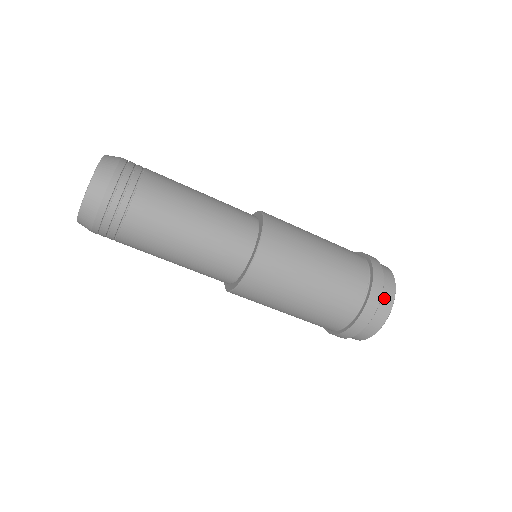
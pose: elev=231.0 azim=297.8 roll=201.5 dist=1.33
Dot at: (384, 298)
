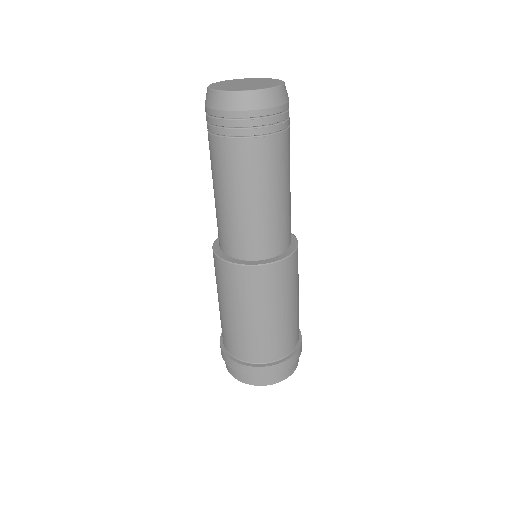
Dot at: (273, 376)
